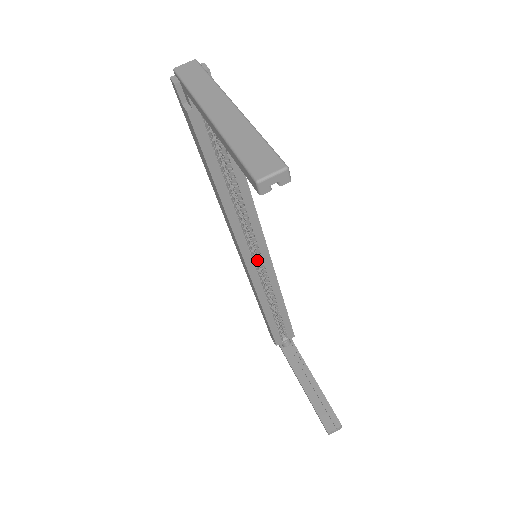
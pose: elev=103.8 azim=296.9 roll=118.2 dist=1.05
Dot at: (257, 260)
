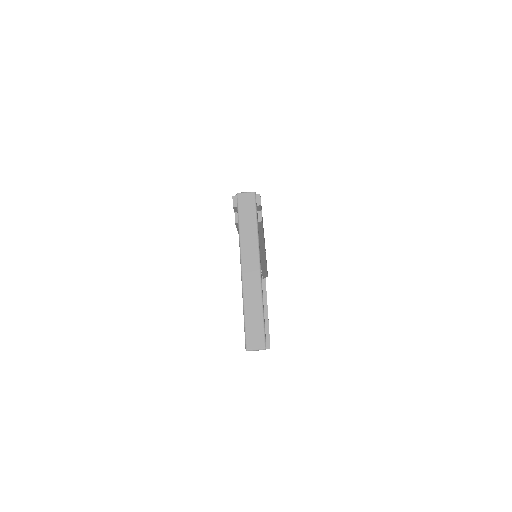
Dot at: occluded
